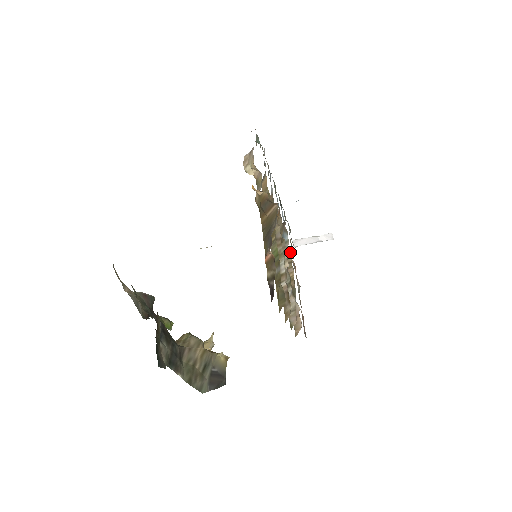
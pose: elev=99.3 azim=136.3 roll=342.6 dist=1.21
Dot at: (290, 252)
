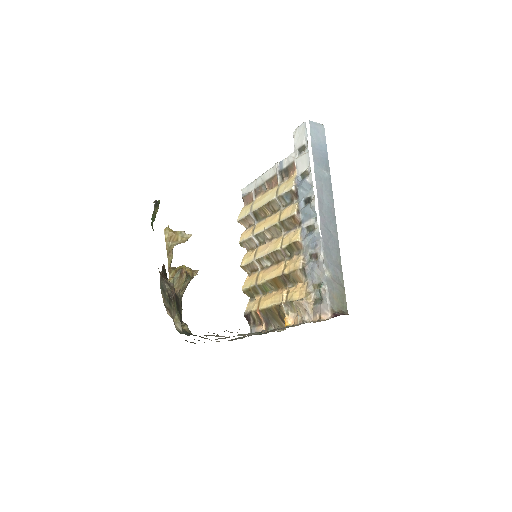
Dot at: (280, 208)
